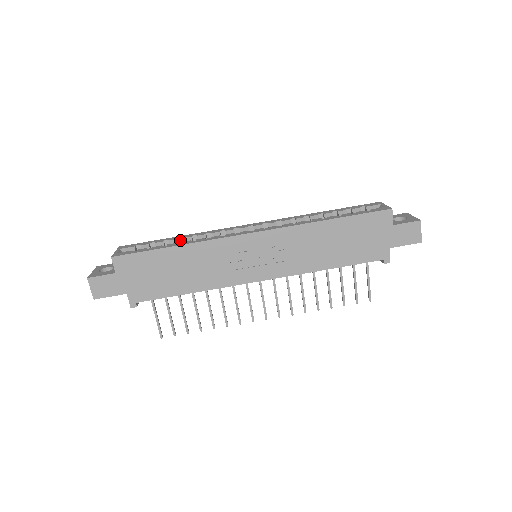
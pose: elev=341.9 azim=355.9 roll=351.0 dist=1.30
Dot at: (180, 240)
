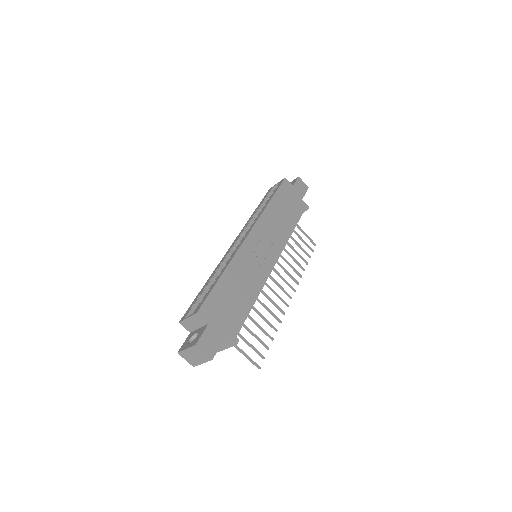
Dot at: (211, 282)
